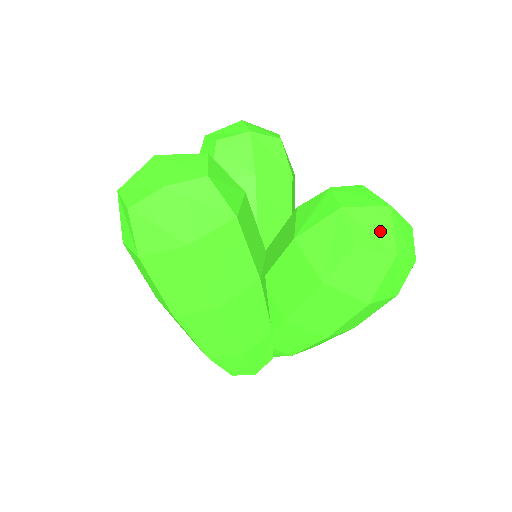
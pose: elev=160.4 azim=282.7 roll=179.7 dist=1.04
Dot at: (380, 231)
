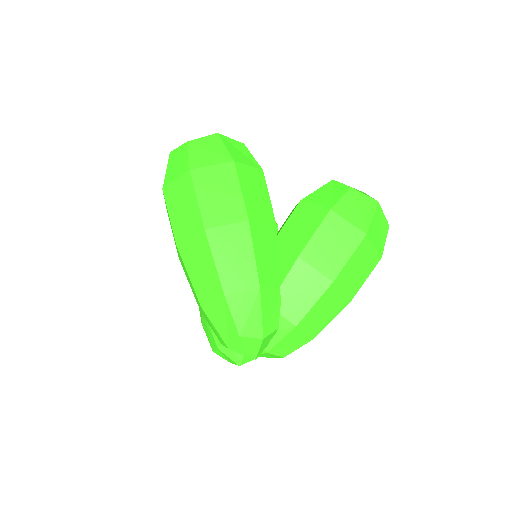
Dot at: occluded
